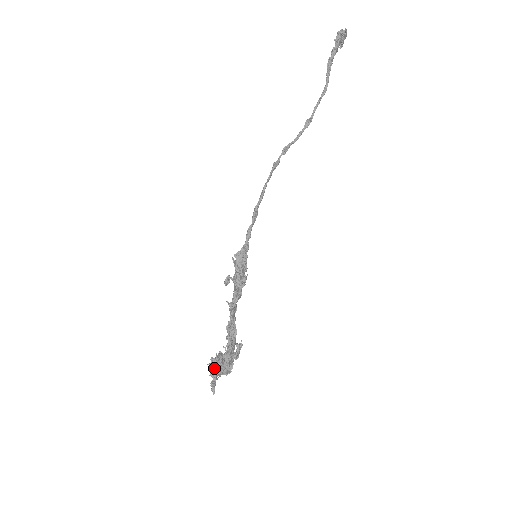
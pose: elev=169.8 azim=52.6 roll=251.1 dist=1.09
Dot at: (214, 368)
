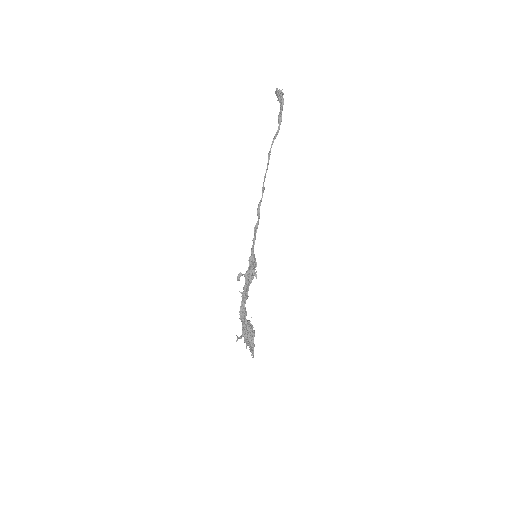
Dot at: (253, 340)
